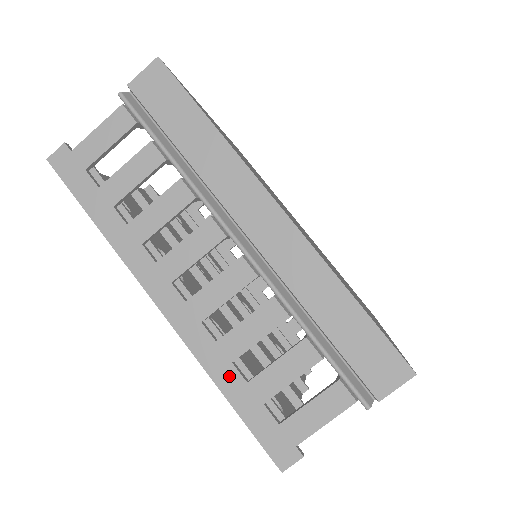
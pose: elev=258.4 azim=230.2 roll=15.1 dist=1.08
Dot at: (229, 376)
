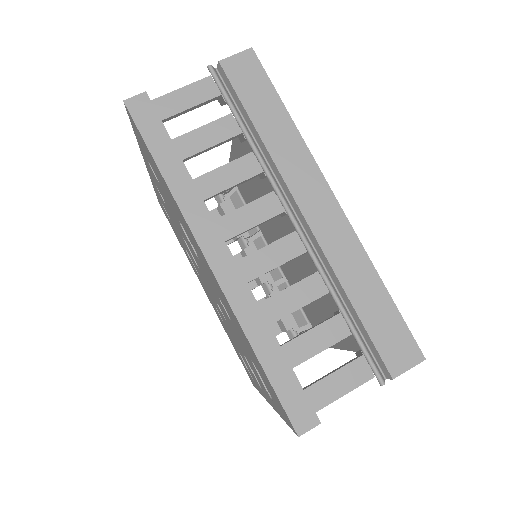
Dot at: (264, 338)
